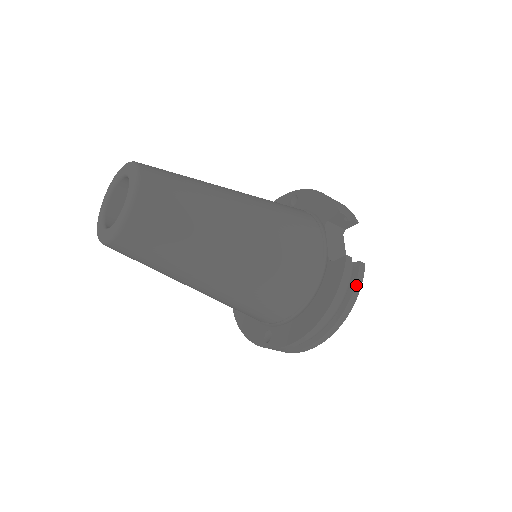
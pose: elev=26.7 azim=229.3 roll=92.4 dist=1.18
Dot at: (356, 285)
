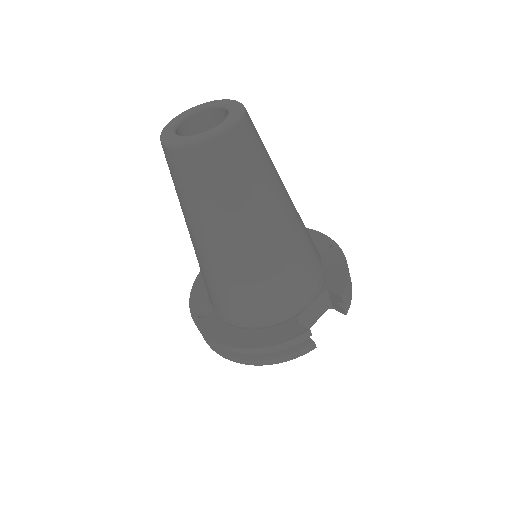
Dot at: (294, 354)
